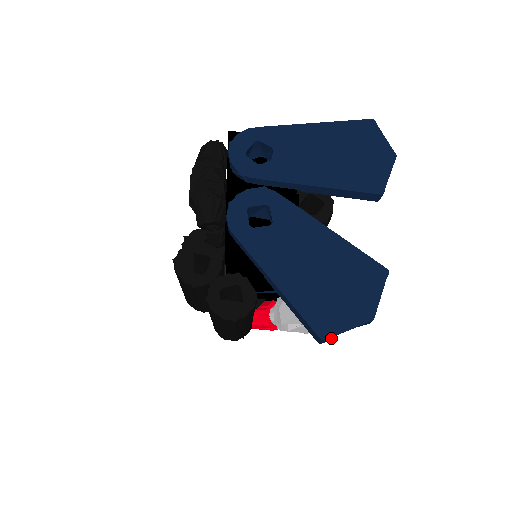
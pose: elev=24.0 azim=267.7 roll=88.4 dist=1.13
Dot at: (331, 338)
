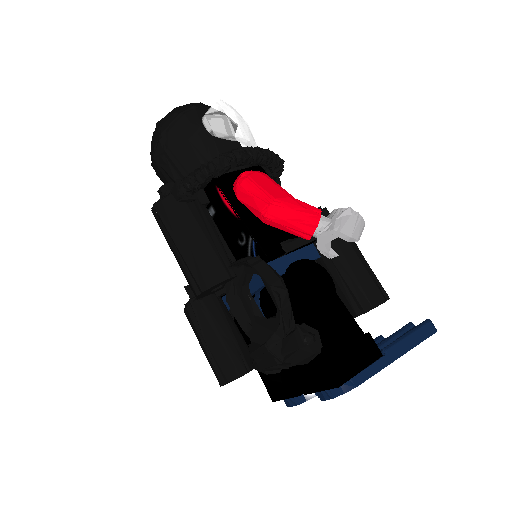
Dot at: occluded
